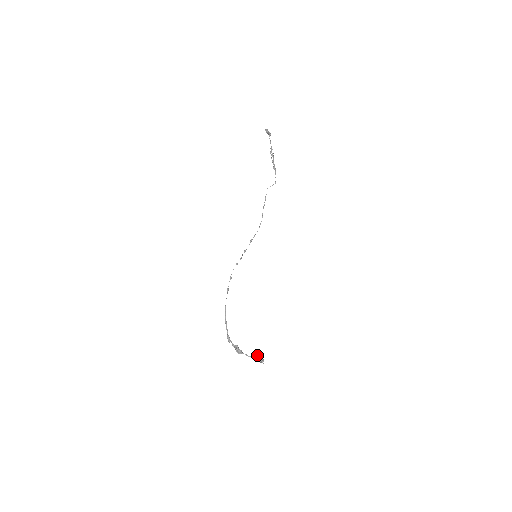
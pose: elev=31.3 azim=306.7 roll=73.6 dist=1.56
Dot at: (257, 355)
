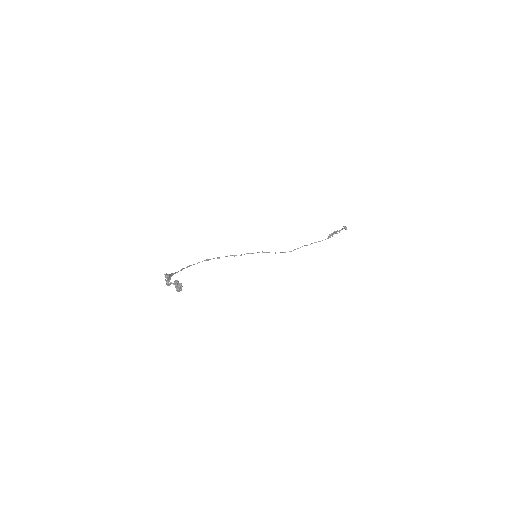
Dot at: occluded
